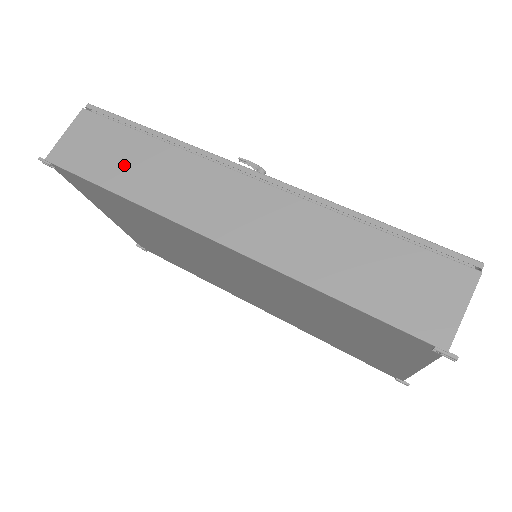
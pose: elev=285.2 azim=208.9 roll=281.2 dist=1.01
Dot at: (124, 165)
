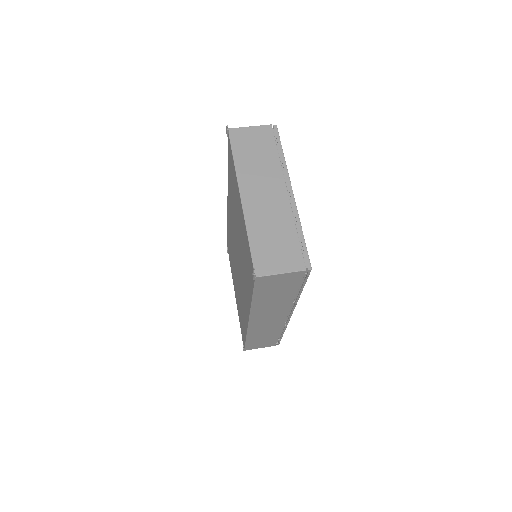
Dot at: occluded
